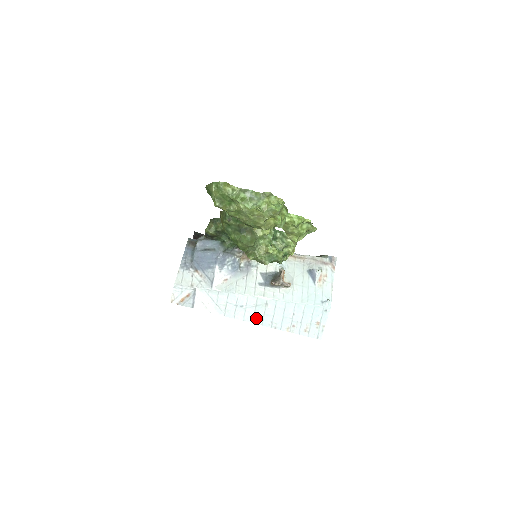
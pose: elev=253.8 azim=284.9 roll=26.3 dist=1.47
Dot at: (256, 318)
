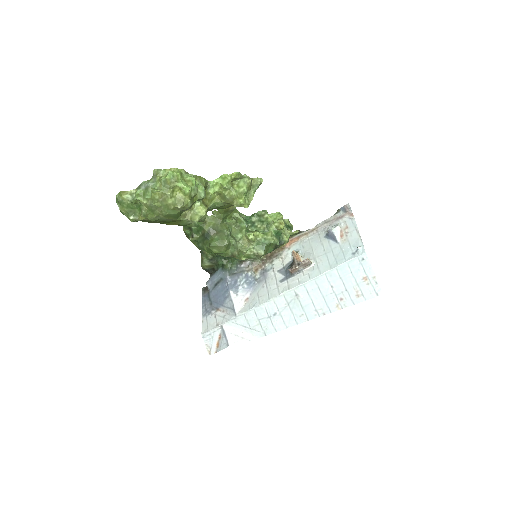
Dot at: (297, 317)
